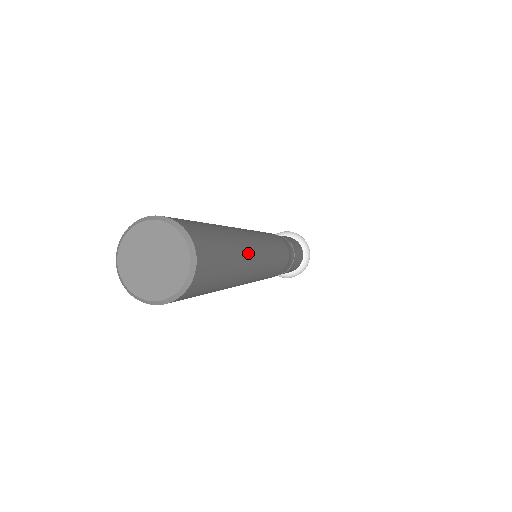
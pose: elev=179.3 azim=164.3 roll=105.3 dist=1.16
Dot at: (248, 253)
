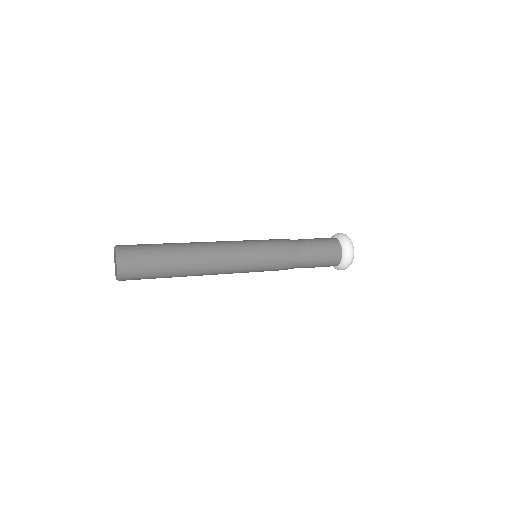
Dot at: (190, 273)
